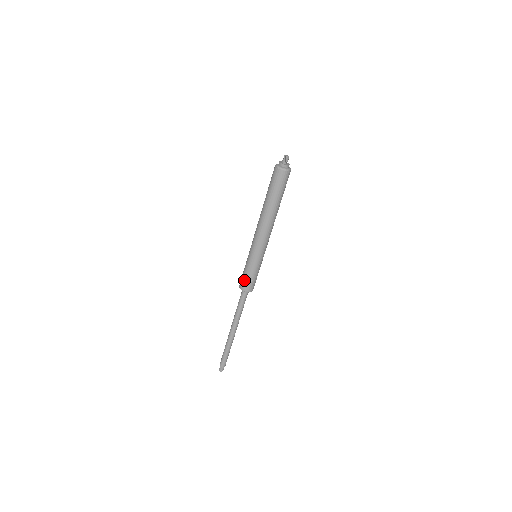
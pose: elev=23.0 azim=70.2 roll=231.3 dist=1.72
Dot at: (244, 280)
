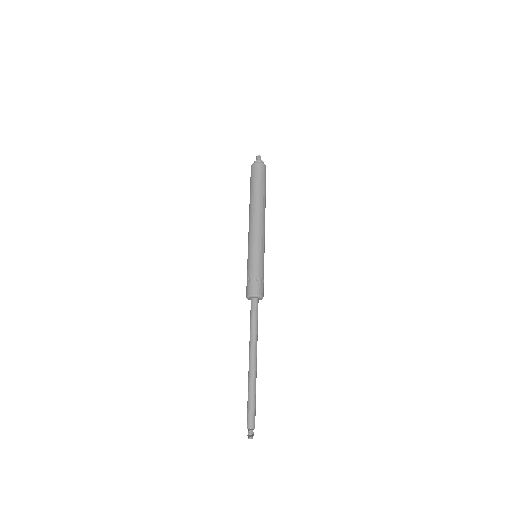
Dot at: (249, 282)
